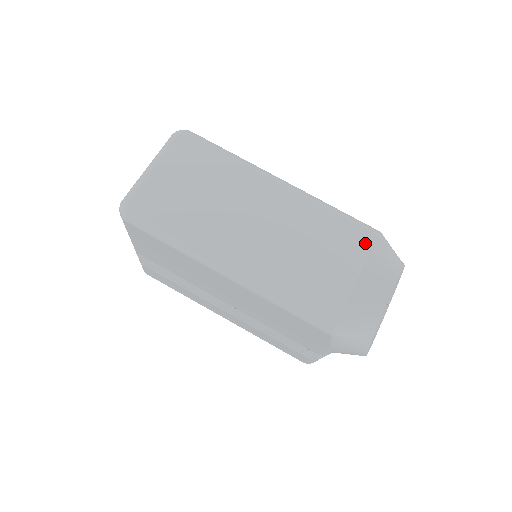
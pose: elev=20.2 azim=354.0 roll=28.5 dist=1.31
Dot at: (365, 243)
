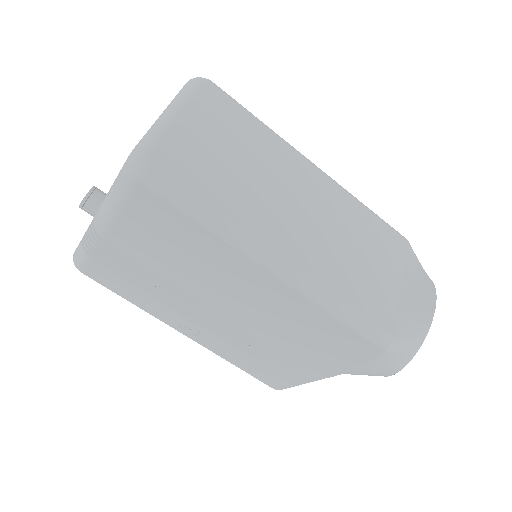
Dot at: (400, 249)
